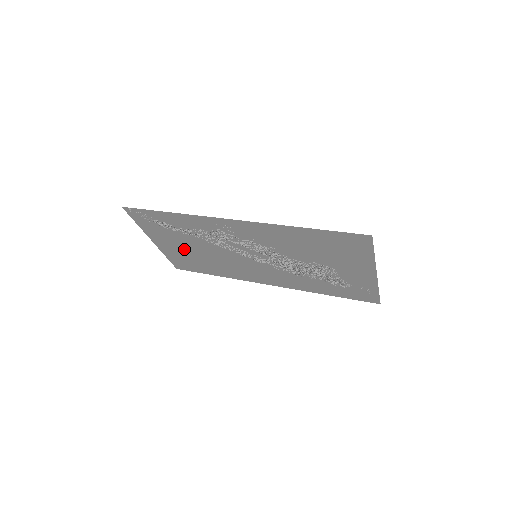
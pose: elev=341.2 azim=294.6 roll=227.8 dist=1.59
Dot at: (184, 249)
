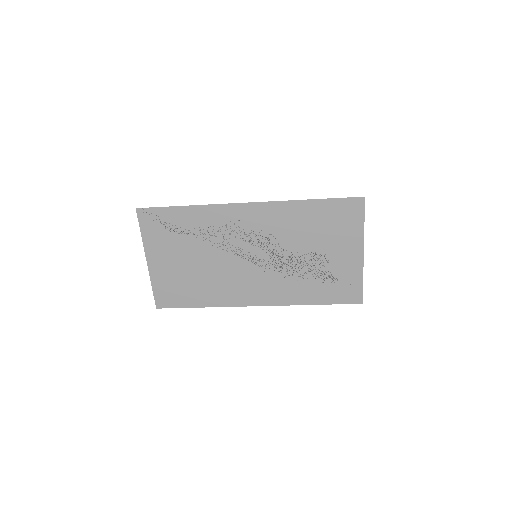
Dot at: (180, 266)
